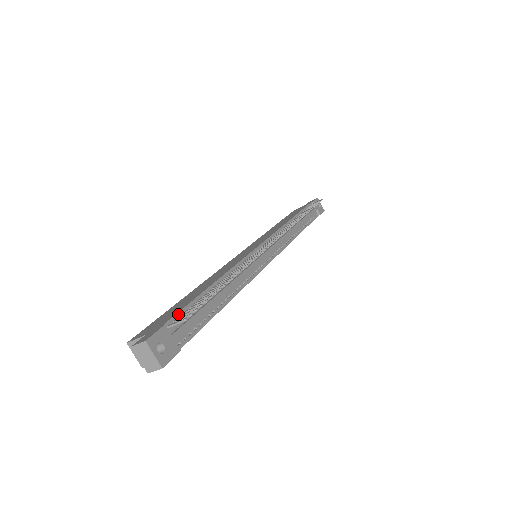
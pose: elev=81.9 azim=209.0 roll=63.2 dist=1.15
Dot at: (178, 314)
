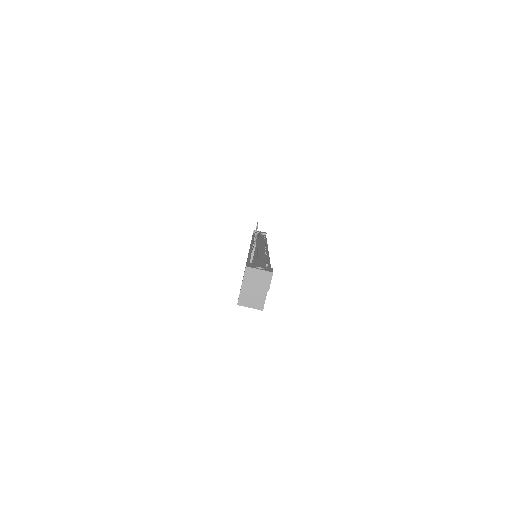
Dot at: occluded
